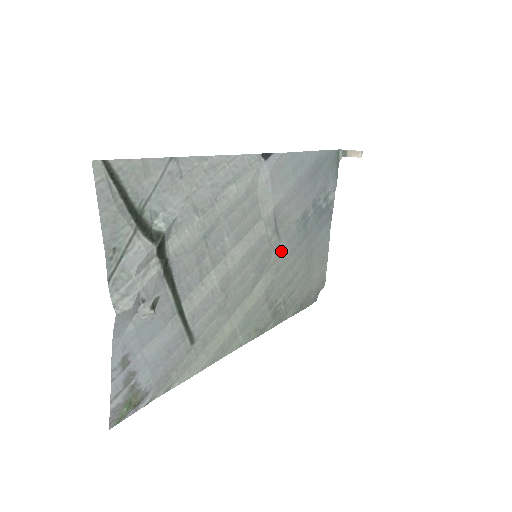
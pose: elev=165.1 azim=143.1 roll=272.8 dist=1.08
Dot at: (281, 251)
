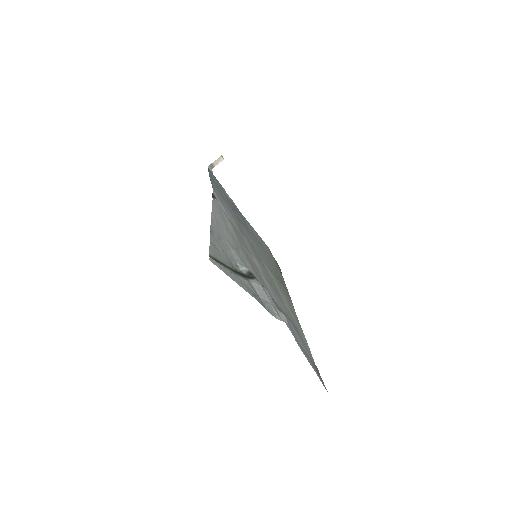
Dot at: (253, 245)
